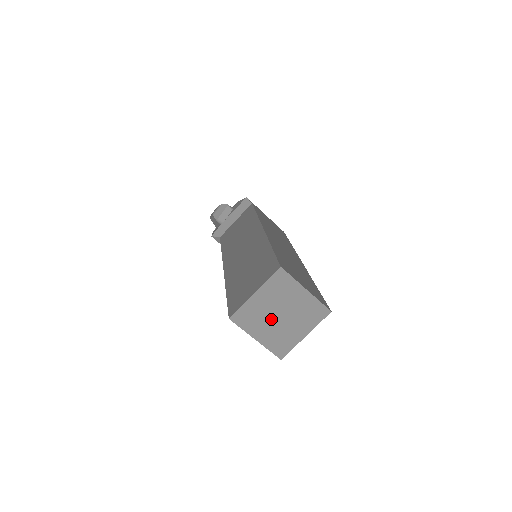
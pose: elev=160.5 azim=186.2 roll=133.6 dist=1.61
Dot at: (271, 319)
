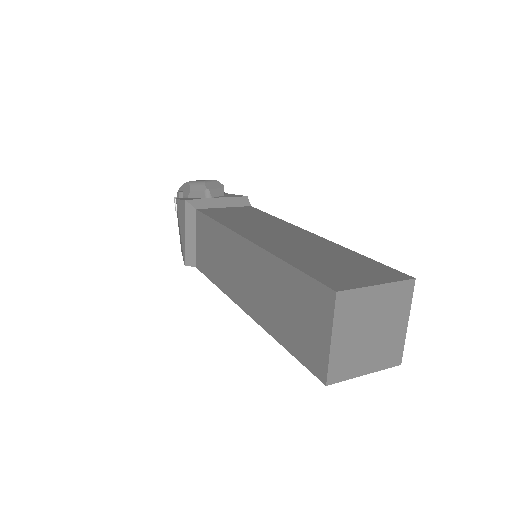
Dot at: (362, 328)
